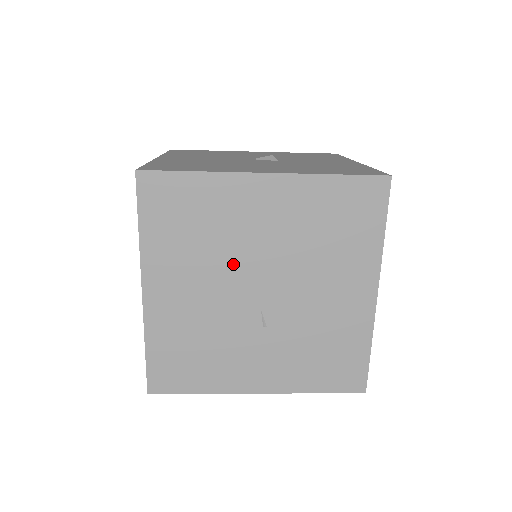
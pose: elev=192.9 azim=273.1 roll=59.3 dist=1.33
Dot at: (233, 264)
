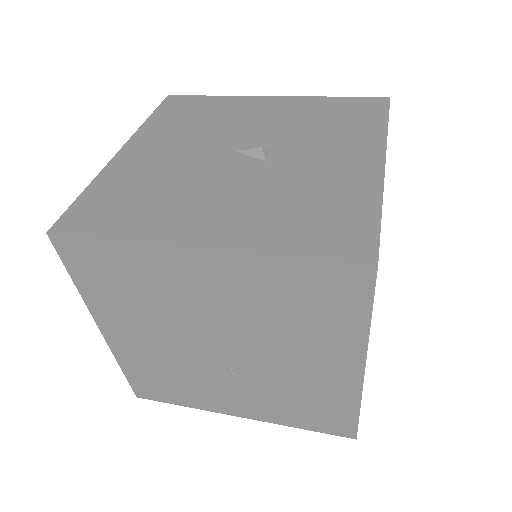
Dot at: (184, 324)
